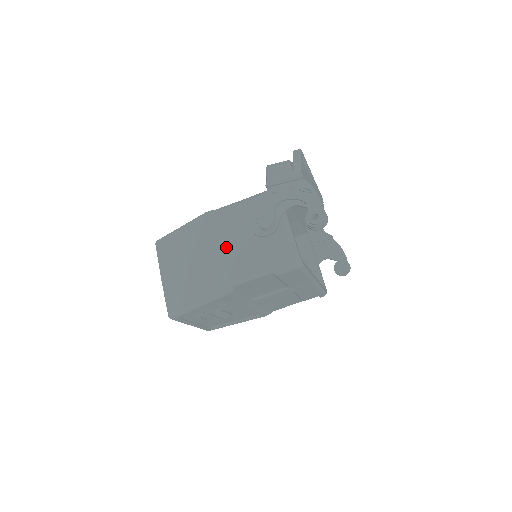
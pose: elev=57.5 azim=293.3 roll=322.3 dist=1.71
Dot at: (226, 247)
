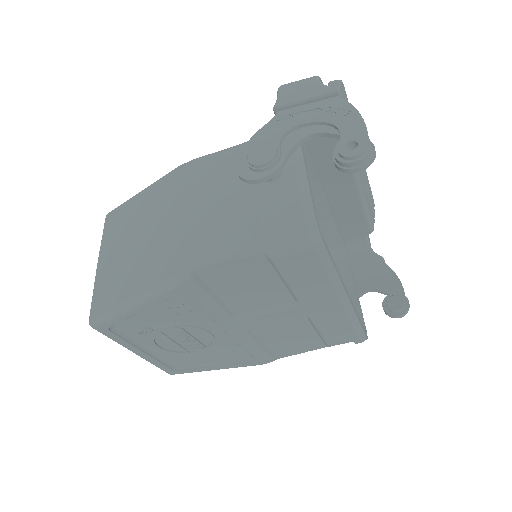
Dot at: (195, 208)
